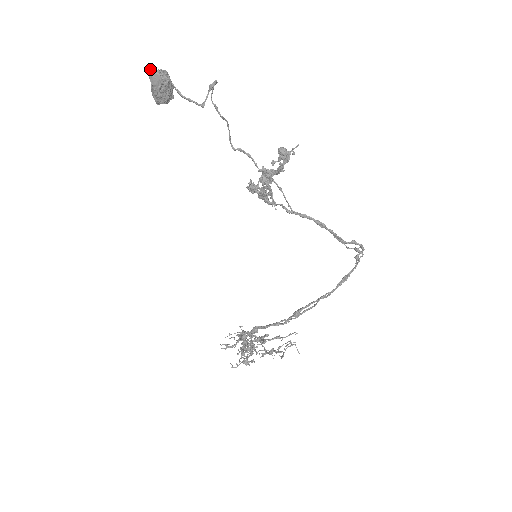
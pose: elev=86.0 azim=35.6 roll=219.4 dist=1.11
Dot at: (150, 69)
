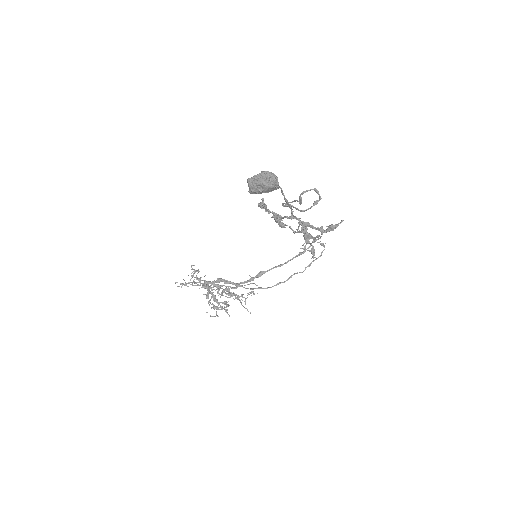
Dot at: (270, 183)
